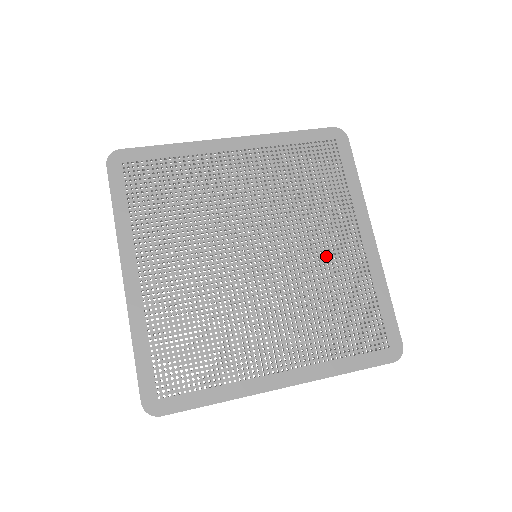
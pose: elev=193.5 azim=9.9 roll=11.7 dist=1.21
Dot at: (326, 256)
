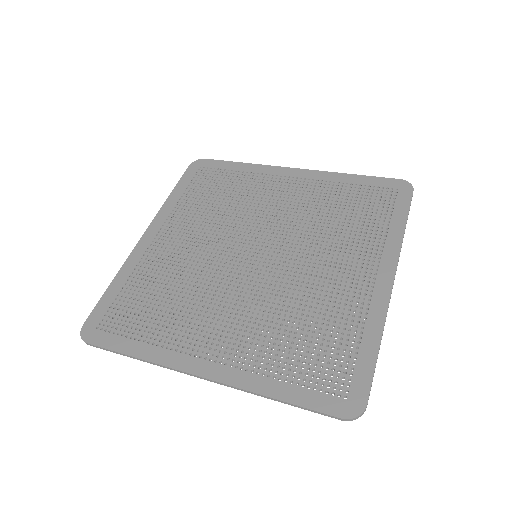
Dot at: (326, 280)
